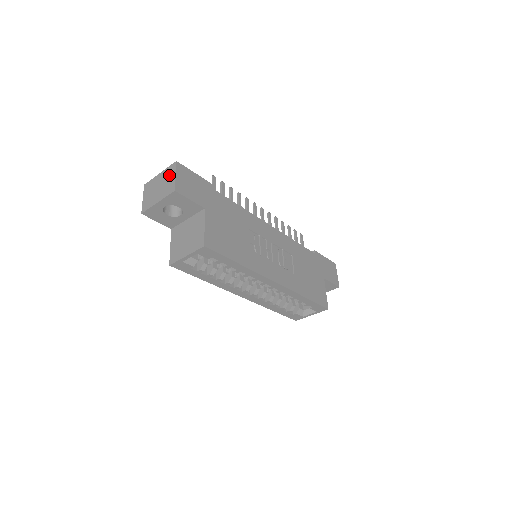
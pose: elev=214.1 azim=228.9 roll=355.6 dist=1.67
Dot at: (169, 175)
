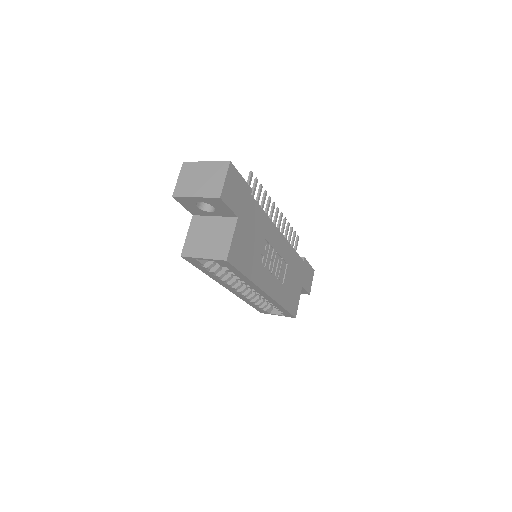
Dot at: (217, 173)
